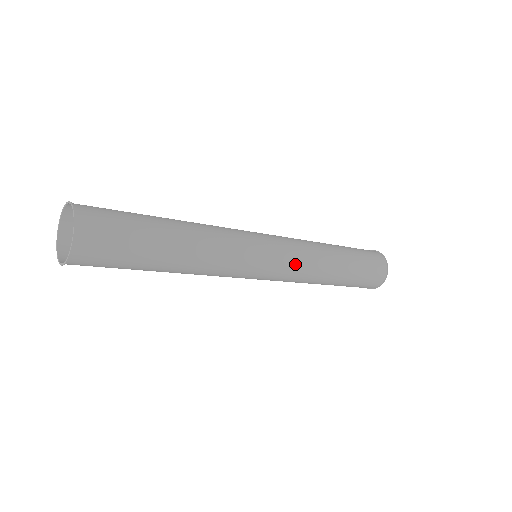
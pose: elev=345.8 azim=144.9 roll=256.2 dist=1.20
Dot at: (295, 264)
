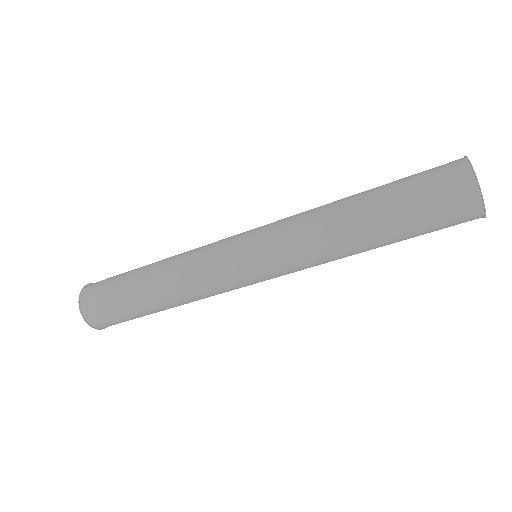
Dot at: (287, 258)
